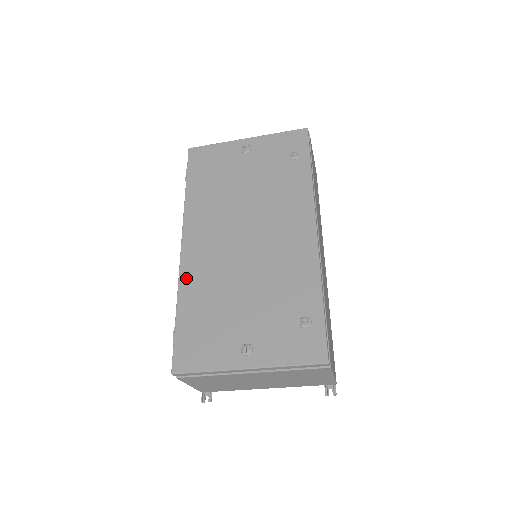
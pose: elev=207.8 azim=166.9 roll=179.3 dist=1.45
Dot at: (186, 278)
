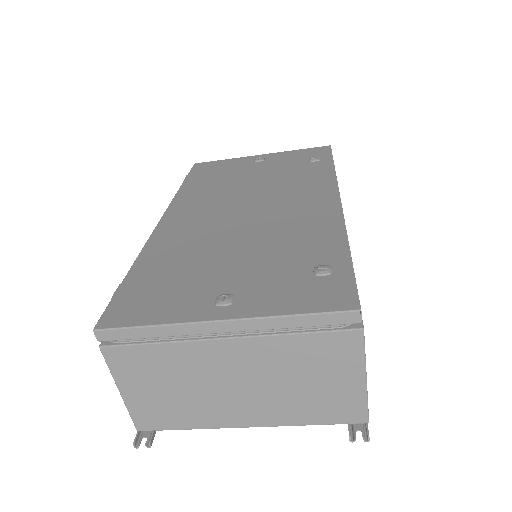
Dot at: (156, 242)
